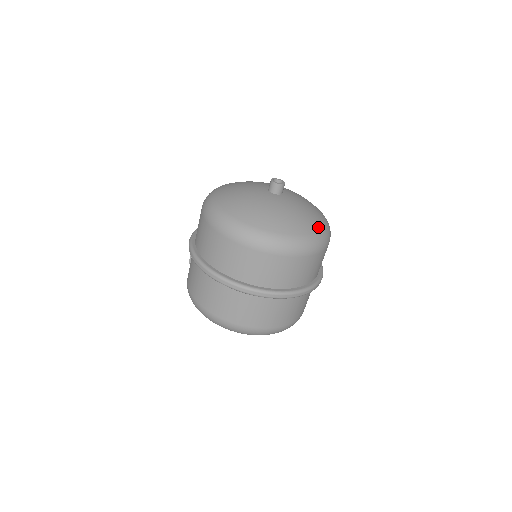
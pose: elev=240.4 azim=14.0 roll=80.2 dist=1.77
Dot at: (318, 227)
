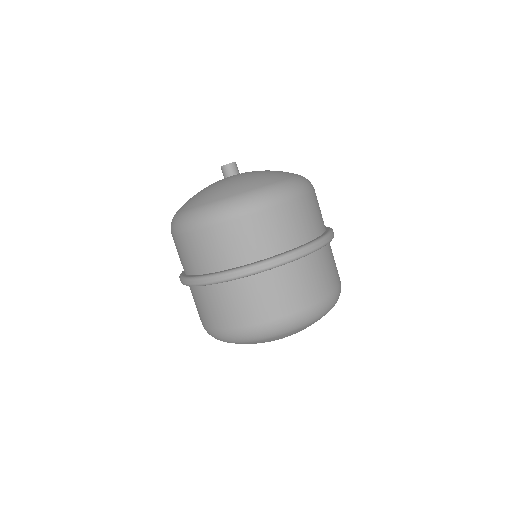
Dot at: (280, 178)
